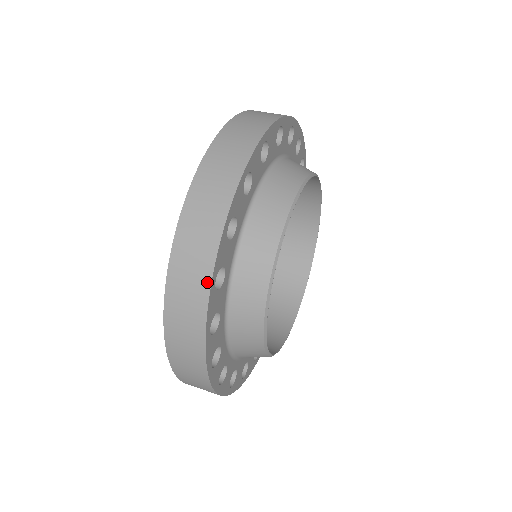
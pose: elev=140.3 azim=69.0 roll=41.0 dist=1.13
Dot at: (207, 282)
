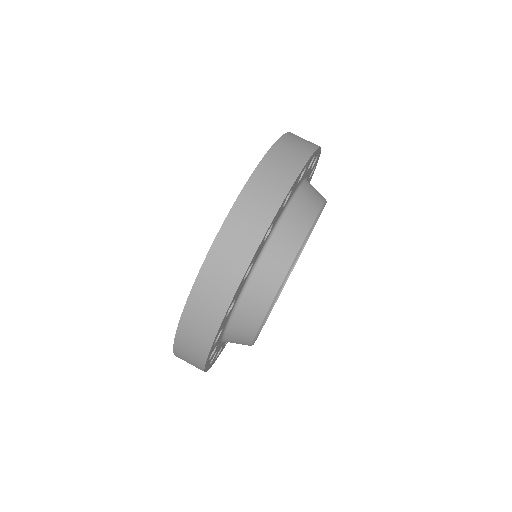
Dot at: occluded
